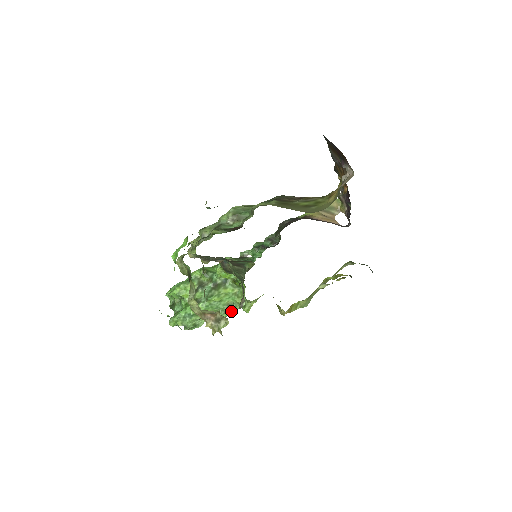
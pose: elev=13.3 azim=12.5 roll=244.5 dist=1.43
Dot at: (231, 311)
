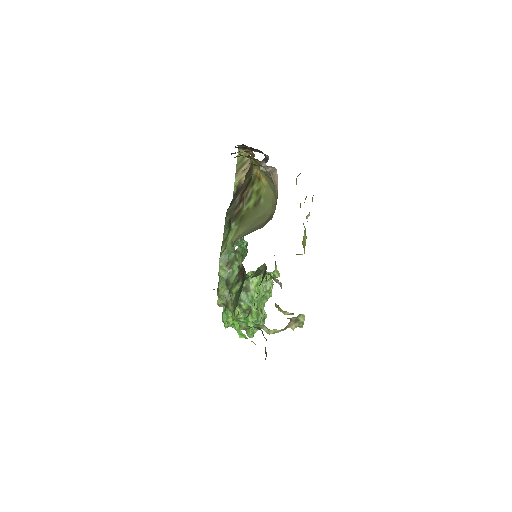
Dot at: (271, 288)
